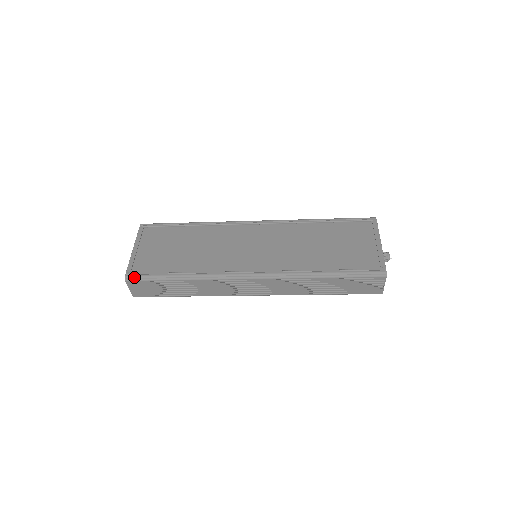
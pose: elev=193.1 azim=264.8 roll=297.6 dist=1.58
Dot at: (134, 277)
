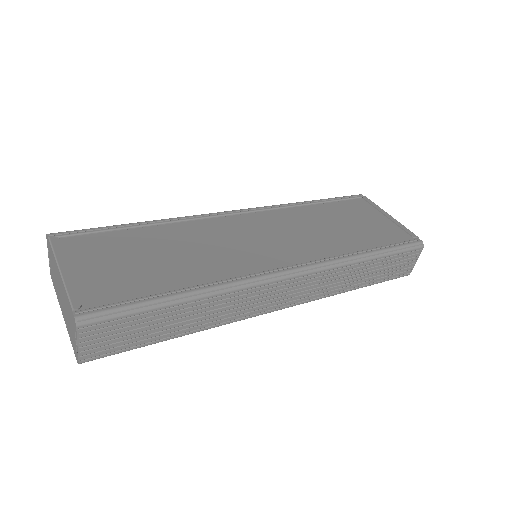
Dot at: (95, 315)
